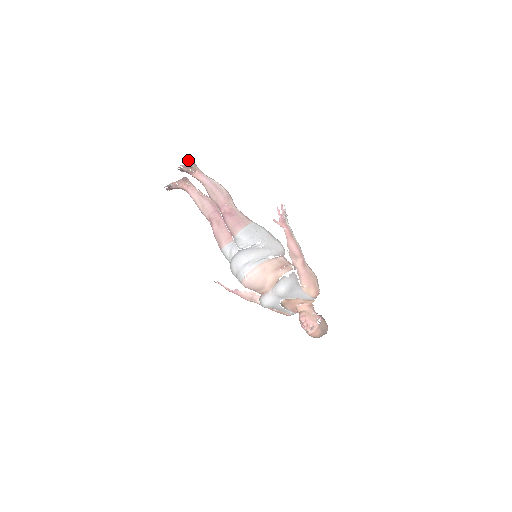
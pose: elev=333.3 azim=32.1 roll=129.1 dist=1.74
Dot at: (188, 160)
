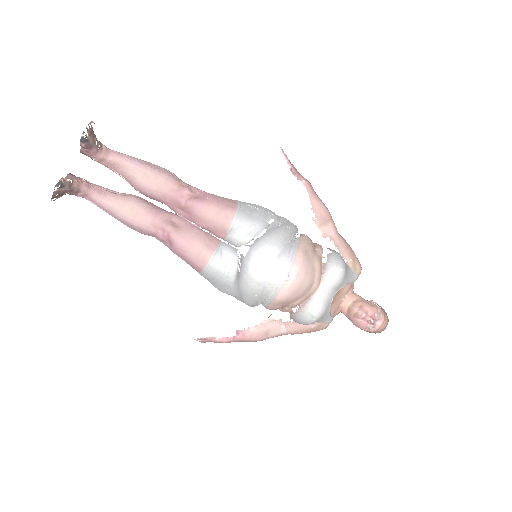
Dot at: occluded
